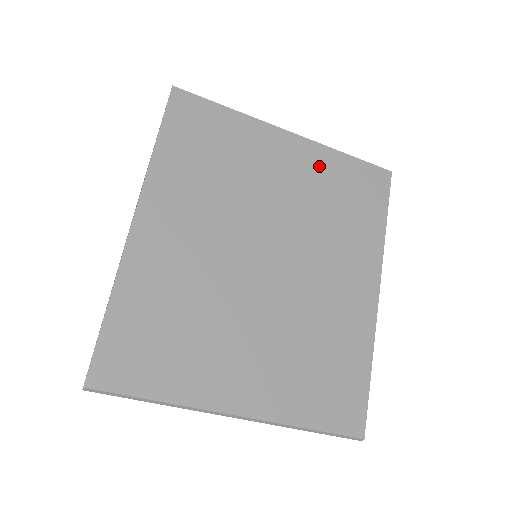
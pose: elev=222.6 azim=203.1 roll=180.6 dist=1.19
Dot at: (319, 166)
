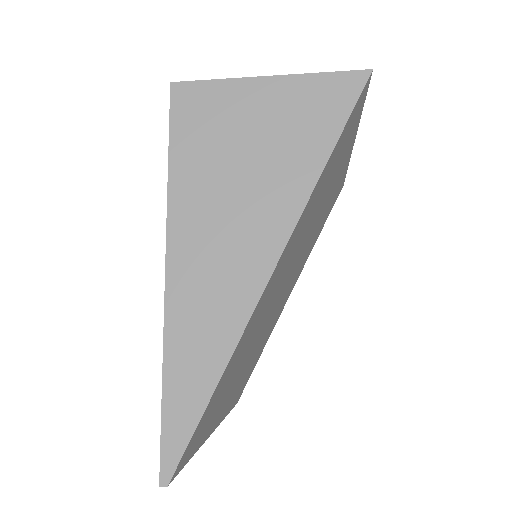
Dot at: occluded
